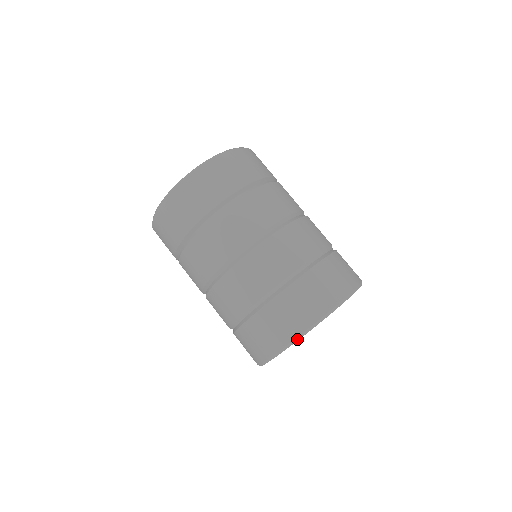
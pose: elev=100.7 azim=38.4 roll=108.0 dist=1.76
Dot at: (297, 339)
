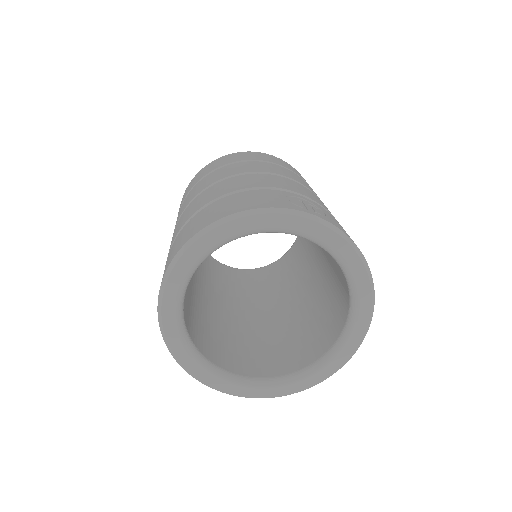
Dot at: (162, 289)
